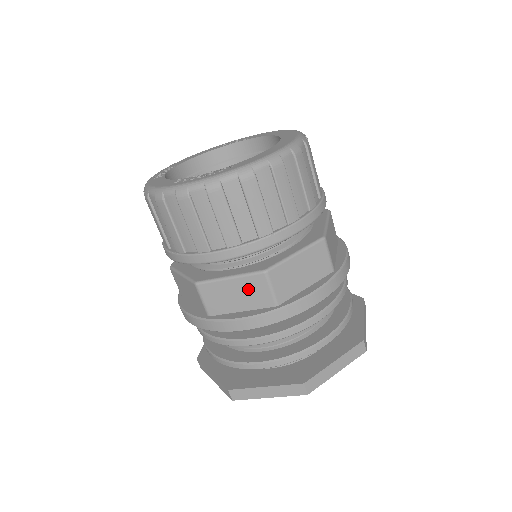
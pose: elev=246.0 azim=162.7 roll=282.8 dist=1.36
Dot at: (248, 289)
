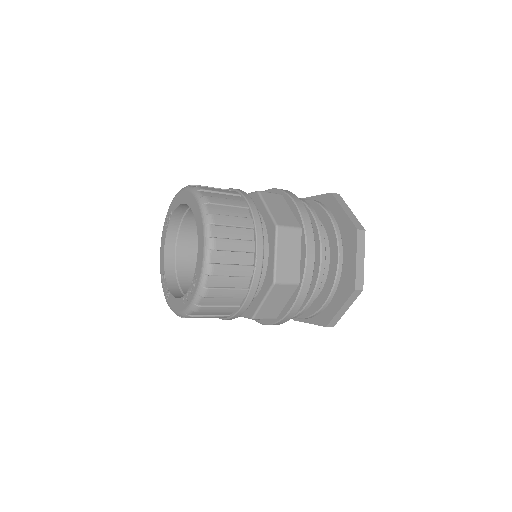
Dot at: (277, 295)
